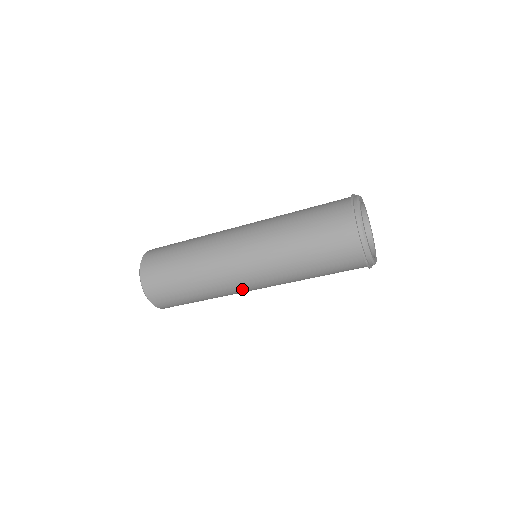
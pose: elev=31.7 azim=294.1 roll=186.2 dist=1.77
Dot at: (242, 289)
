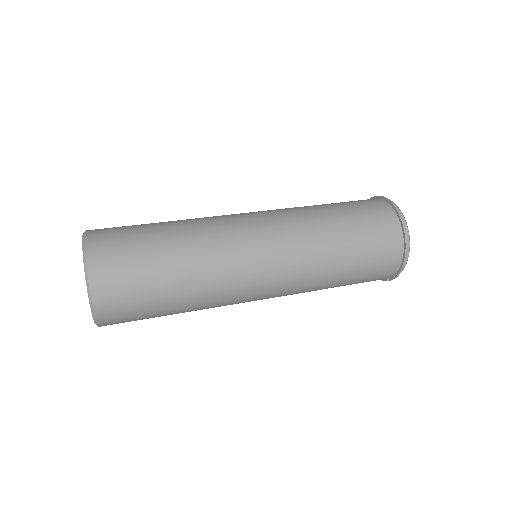
Dot at: occluded
